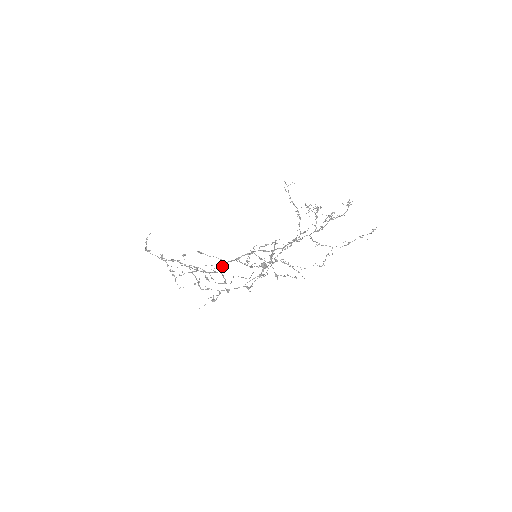
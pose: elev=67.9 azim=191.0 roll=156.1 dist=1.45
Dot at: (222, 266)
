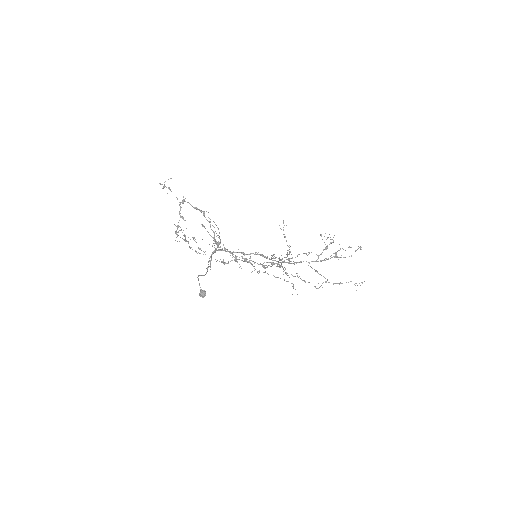
Dot at: occluded
